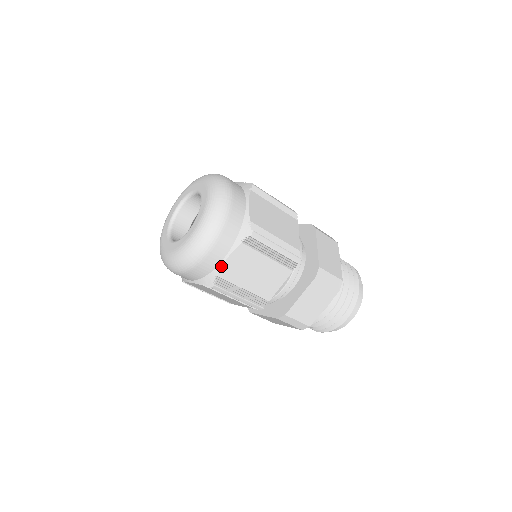
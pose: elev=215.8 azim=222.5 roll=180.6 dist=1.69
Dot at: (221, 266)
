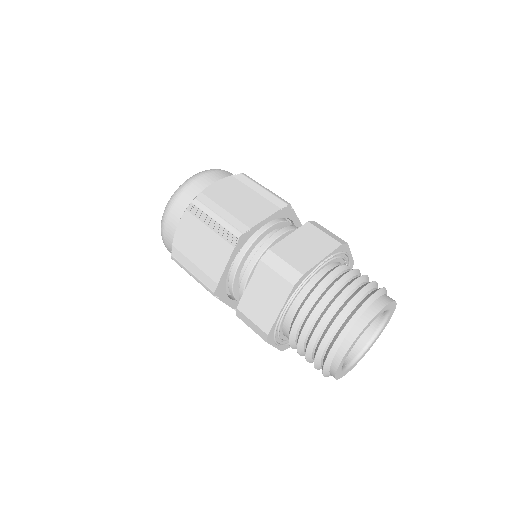
Dot at: (207, 187)
